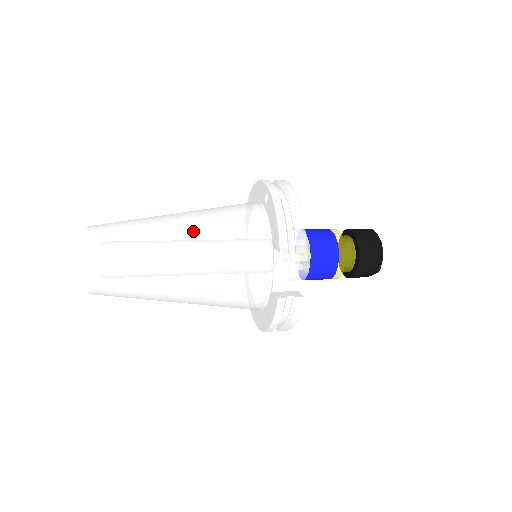
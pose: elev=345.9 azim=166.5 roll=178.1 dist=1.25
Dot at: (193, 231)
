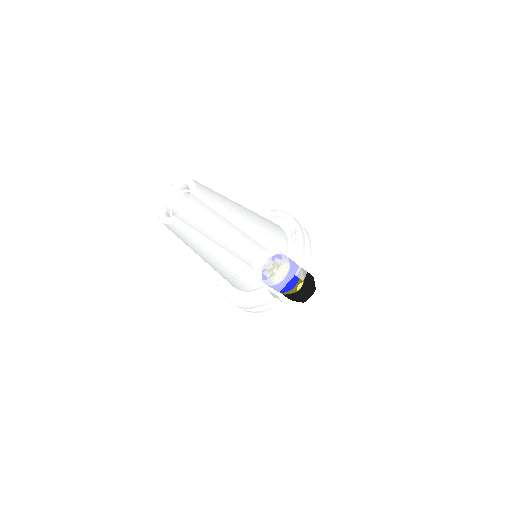
Dot at: (253, 228)
